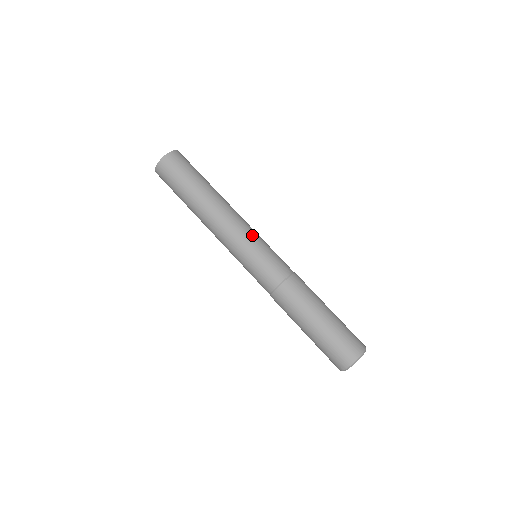
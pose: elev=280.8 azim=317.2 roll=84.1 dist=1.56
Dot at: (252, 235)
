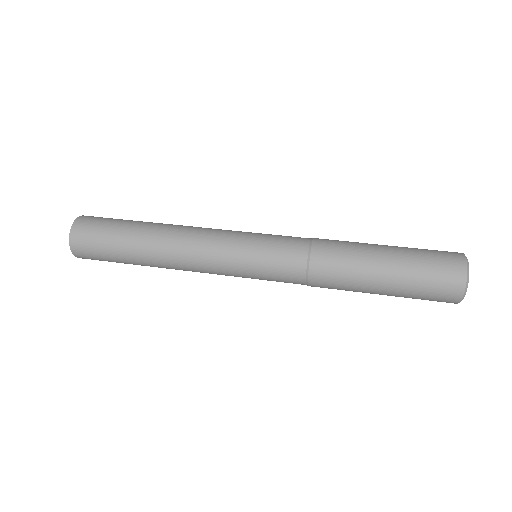
Dot at: occluded
